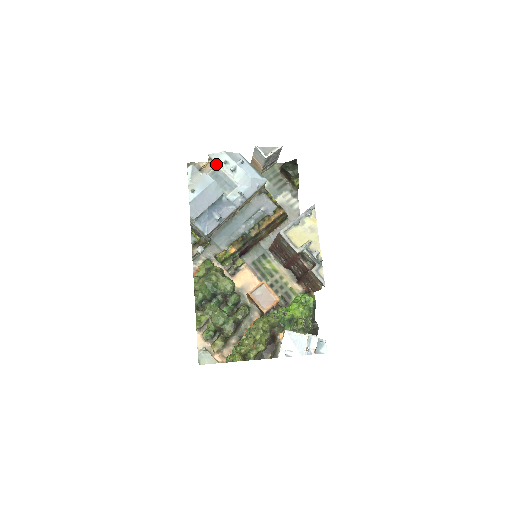
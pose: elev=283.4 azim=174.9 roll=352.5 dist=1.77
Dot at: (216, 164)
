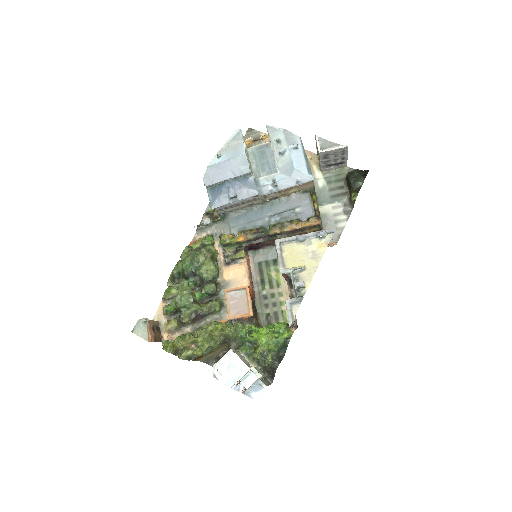
Dot at: occluded
